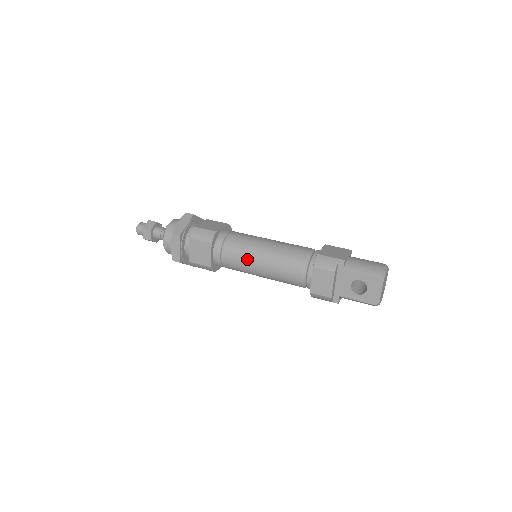
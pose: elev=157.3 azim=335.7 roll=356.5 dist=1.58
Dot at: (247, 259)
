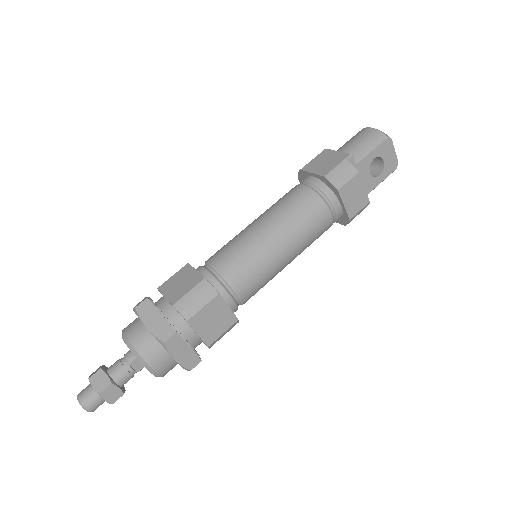
Dot at: (268, 263)
